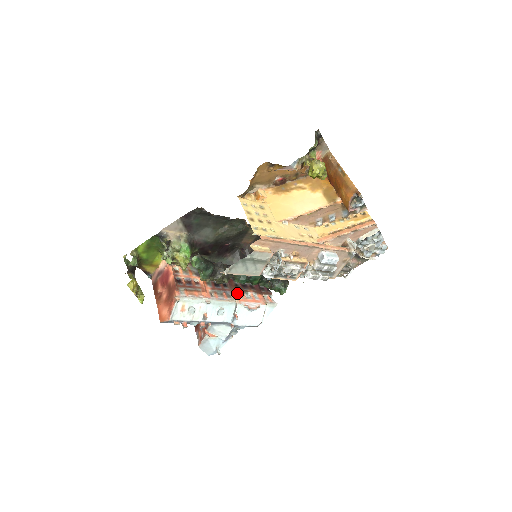
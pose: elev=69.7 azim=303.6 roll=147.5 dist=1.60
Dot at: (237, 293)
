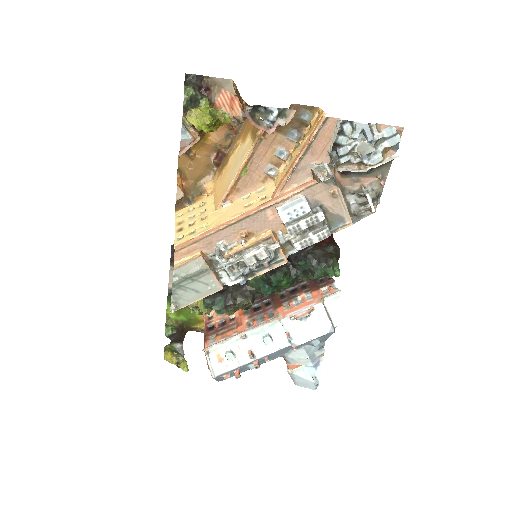
Dot at: (281, 306)
